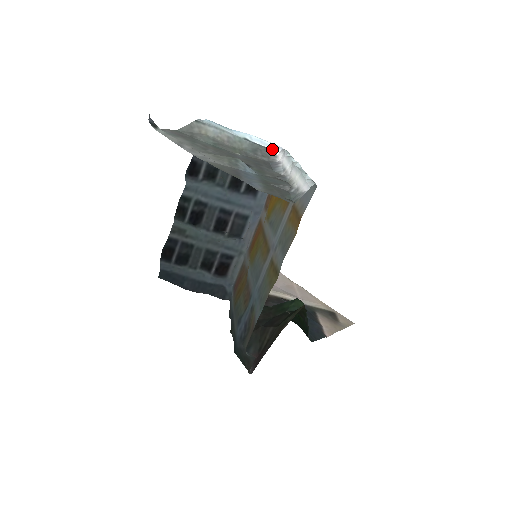
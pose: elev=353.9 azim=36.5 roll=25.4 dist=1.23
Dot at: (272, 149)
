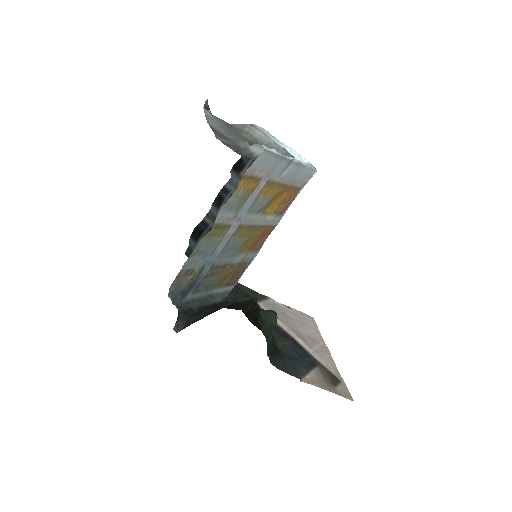
Dot at: occluded
